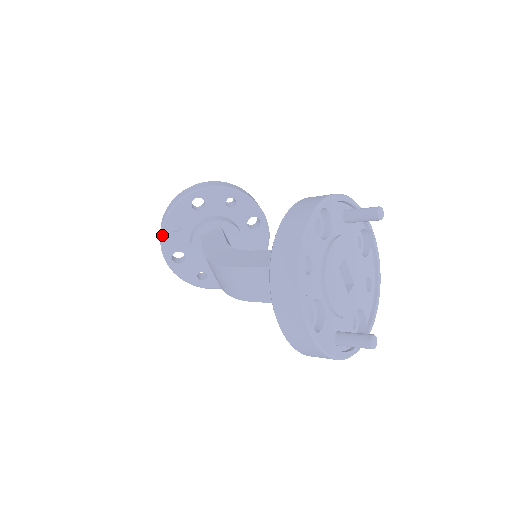
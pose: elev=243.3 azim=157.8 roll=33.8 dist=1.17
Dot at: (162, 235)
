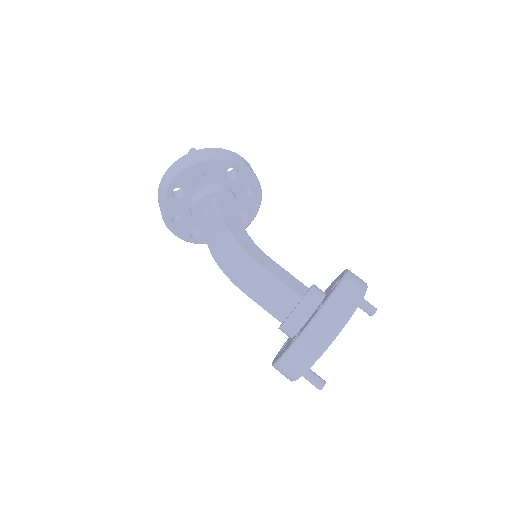
Dot at: (187, 169)
